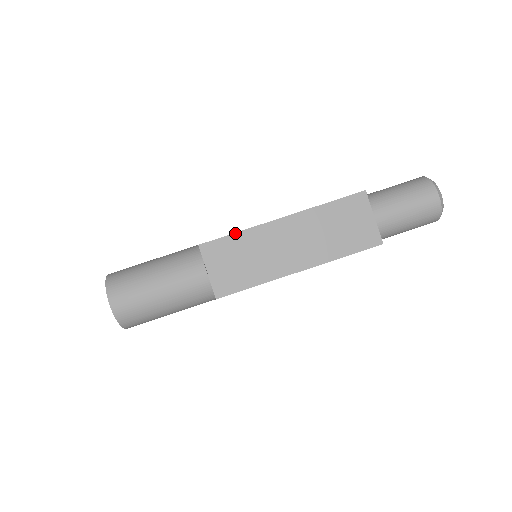
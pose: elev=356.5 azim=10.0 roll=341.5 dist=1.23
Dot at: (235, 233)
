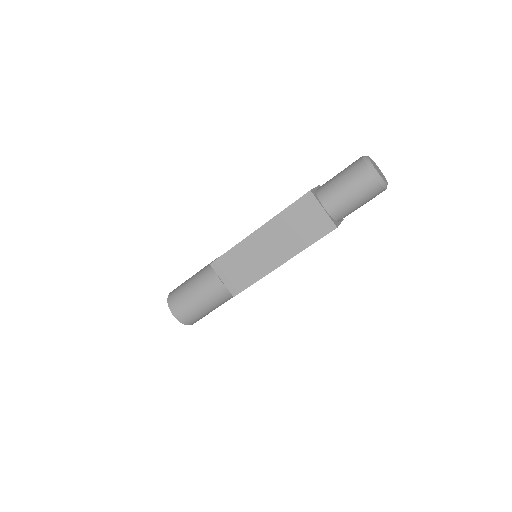
Dot at: (230, 250)
